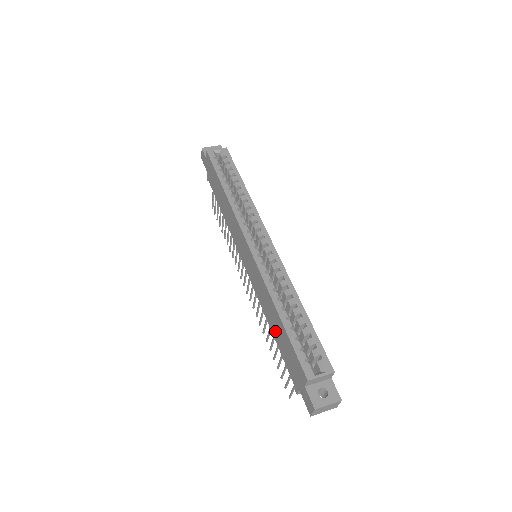
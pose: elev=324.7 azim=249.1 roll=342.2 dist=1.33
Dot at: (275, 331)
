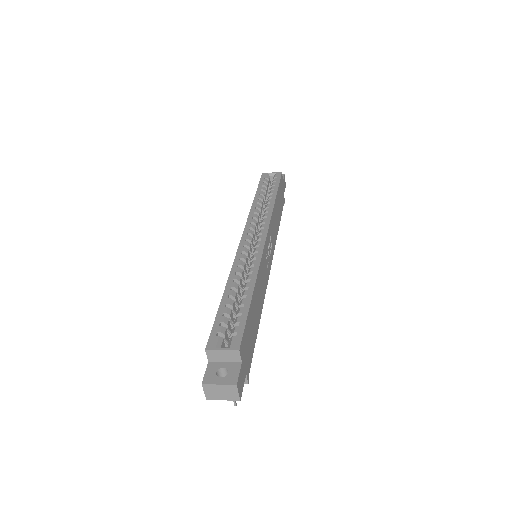
Dot at: occluded
